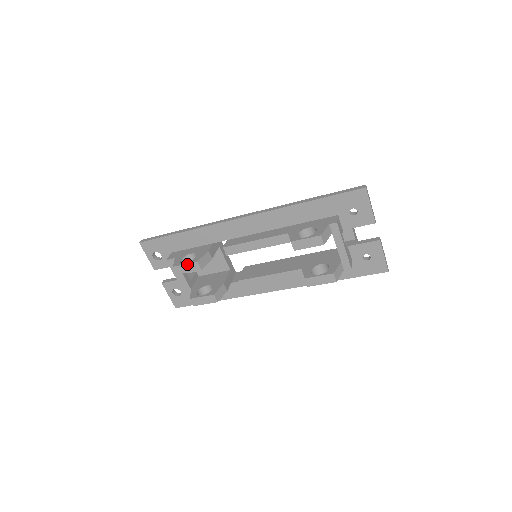
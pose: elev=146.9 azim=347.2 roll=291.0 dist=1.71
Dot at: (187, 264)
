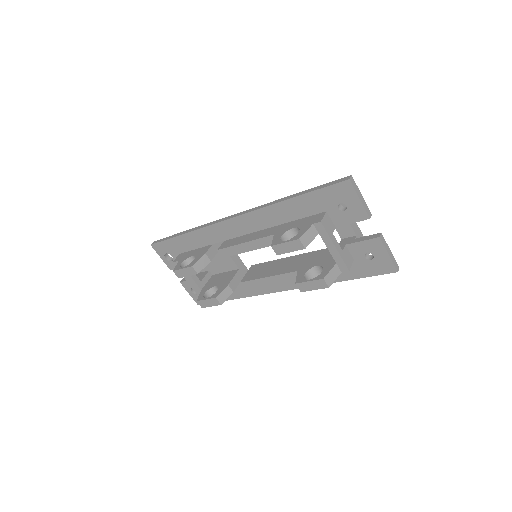
Dot at: (184, 269)
